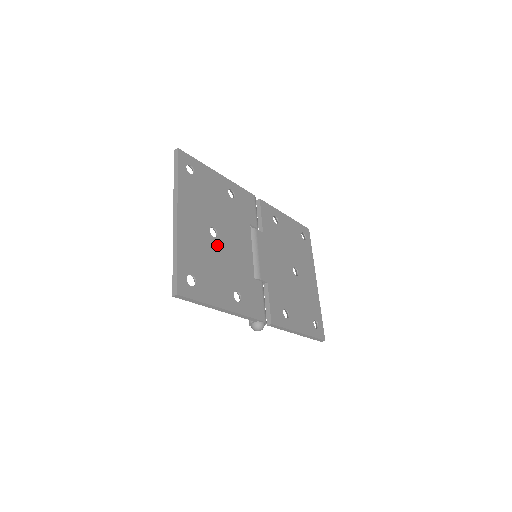
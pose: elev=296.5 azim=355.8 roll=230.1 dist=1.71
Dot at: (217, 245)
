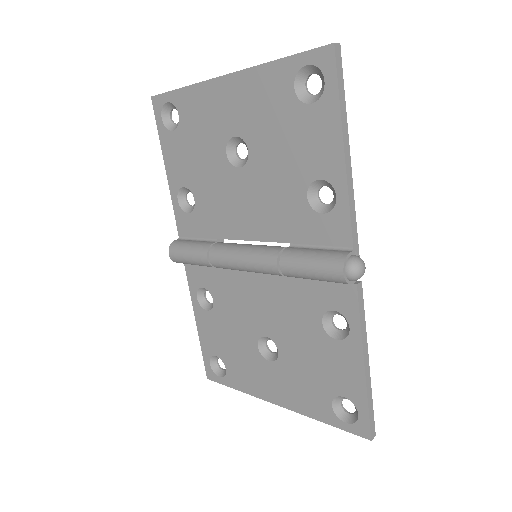
Dot at: occluded
